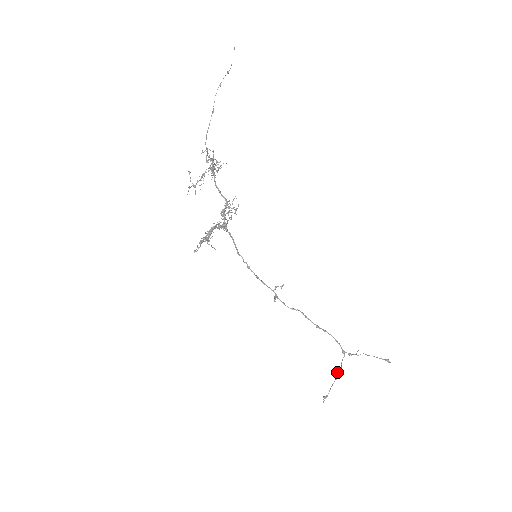
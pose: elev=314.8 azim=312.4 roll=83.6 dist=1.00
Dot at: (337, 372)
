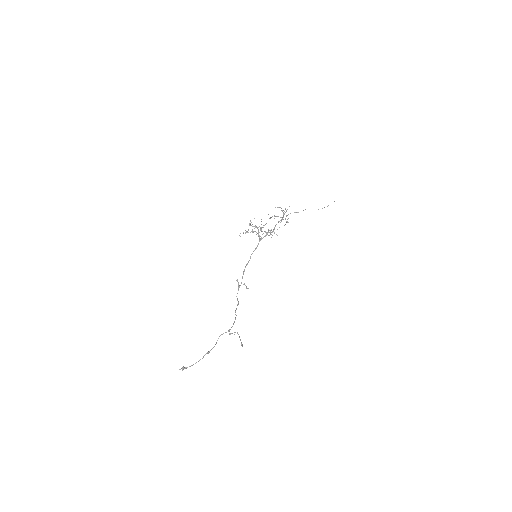
Dot at: occluded
